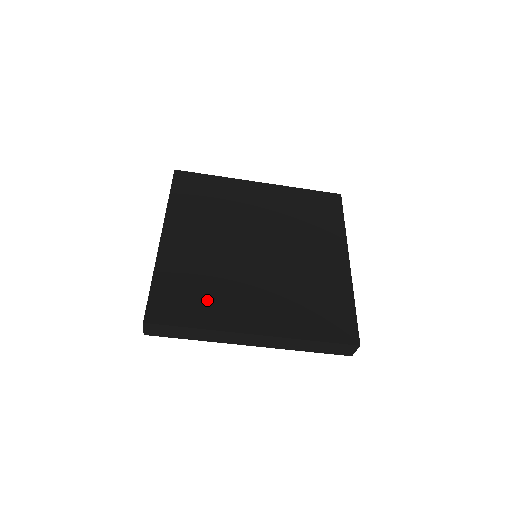
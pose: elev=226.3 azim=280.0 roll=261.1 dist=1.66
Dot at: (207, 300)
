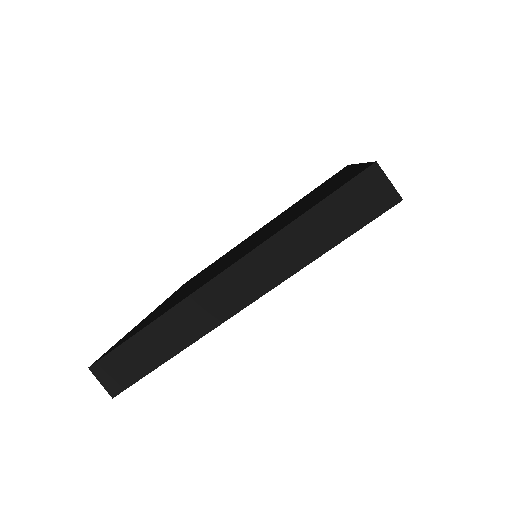
Dot at: (172, 303)
